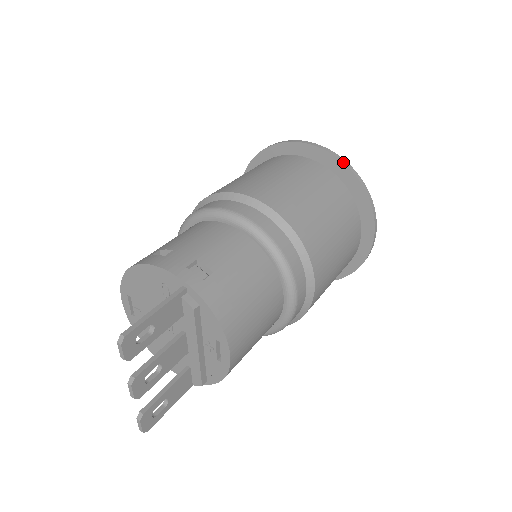
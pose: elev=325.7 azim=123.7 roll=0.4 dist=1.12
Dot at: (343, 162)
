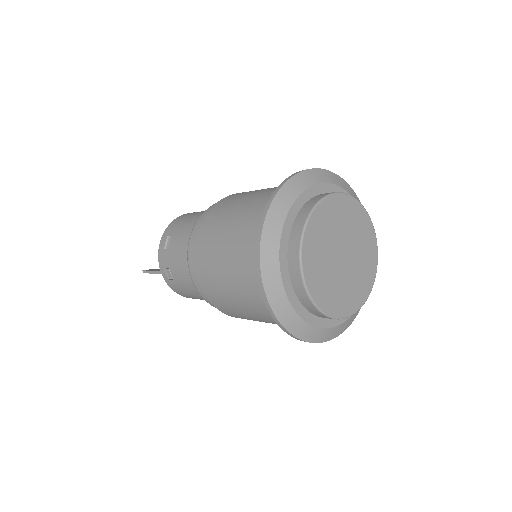
Dot at: (267, 308)
